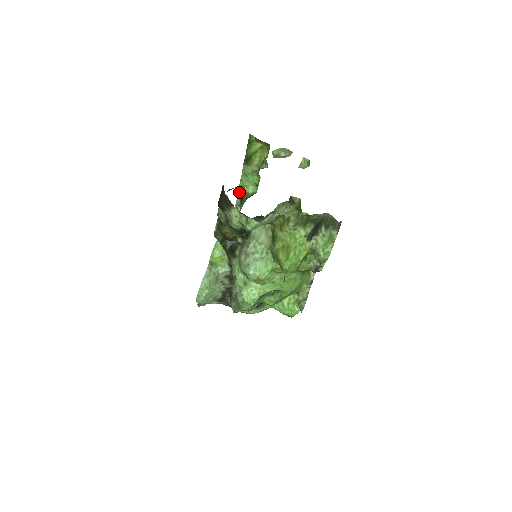
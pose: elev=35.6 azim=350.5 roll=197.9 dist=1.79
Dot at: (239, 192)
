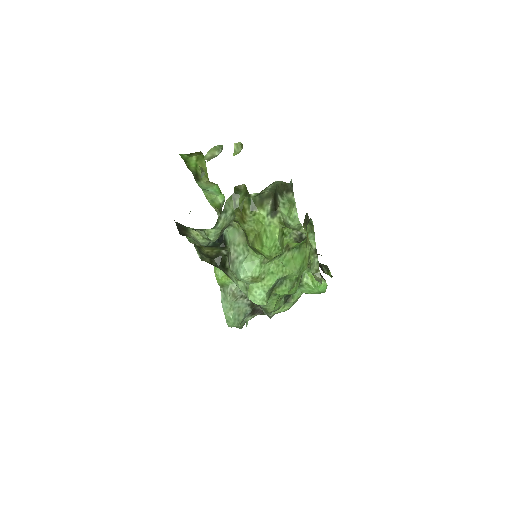
Dot at: (214, 208)
